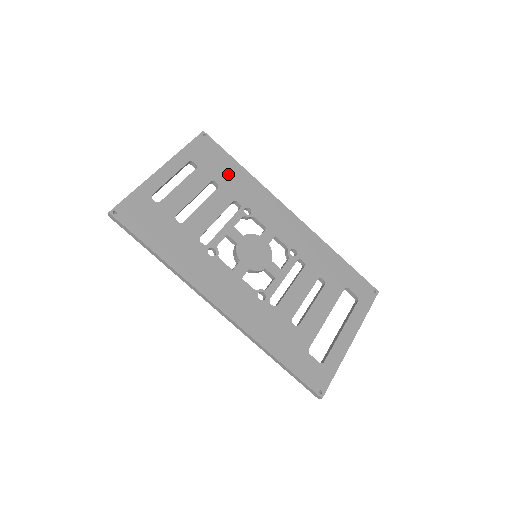
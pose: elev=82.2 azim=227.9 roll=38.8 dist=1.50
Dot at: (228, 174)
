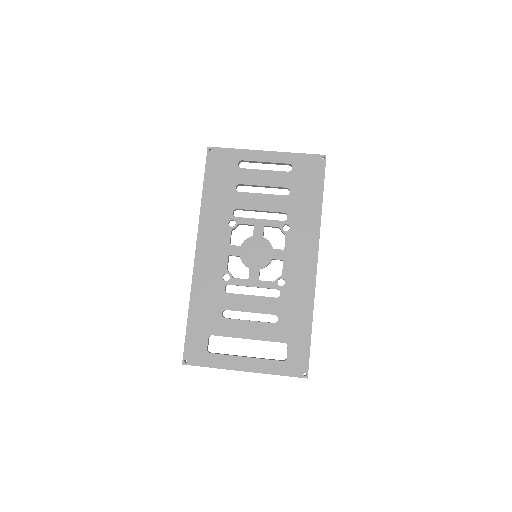
Dot at: (305, 195)
